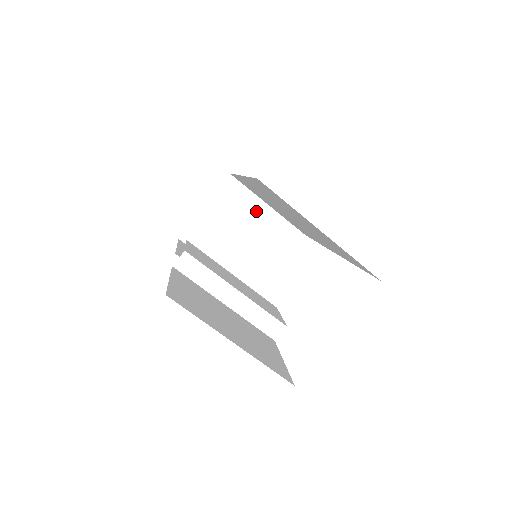
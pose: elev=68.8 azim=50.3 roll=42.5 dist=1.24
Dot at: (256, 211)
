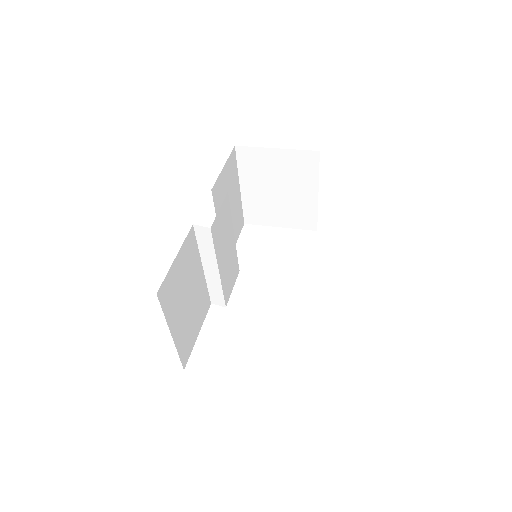
Dot at: (306, 188)
